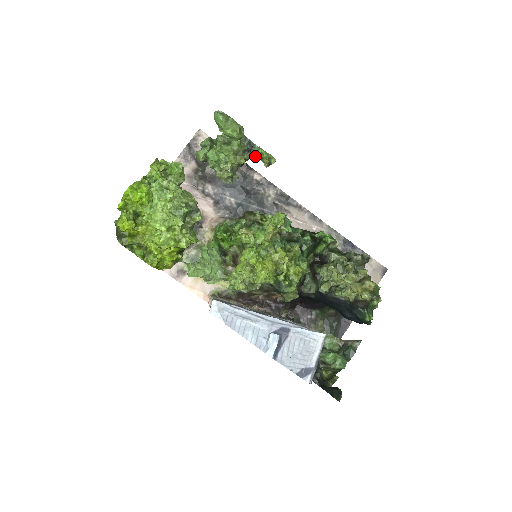
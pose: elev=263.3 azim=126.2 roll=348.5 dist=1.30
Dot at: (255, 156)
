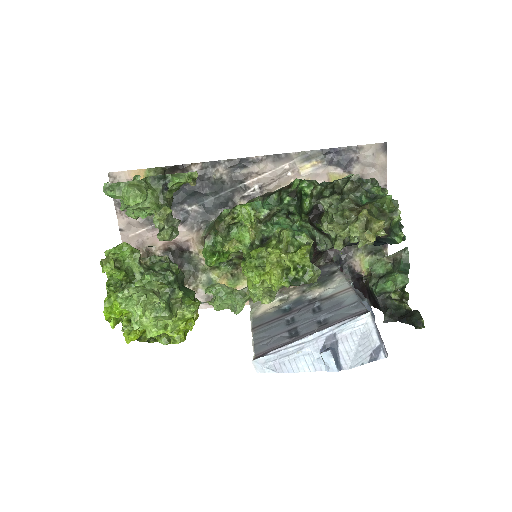
Dot at: (175, 188)
